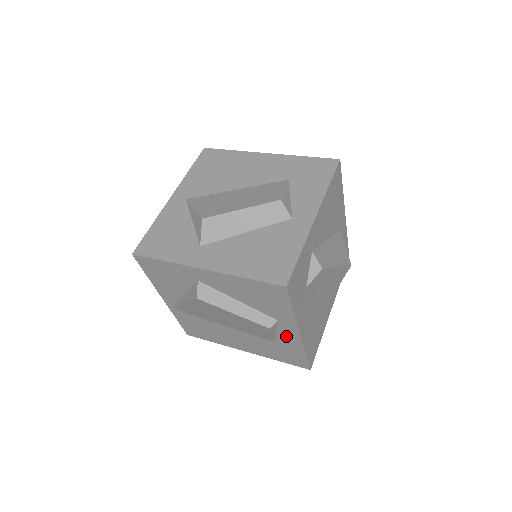
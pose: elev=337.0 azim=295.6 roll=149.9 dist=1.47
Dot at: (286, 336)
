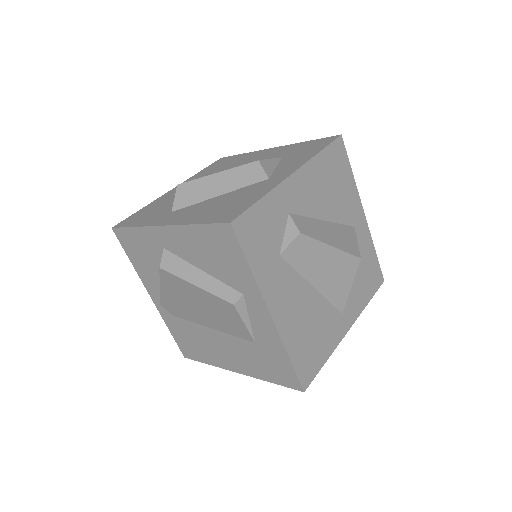
Dot at: (260, 325)
